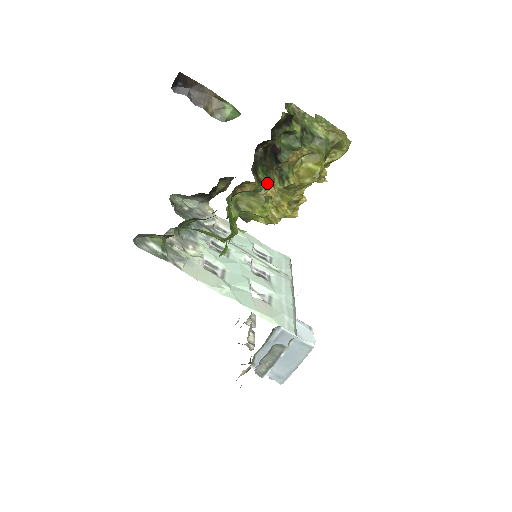
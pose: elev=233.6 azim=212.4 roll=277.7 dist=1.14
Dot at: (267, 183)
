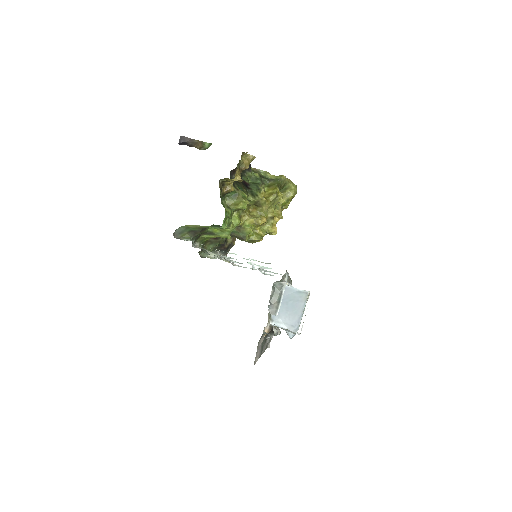
Dot at: (242, 191)
